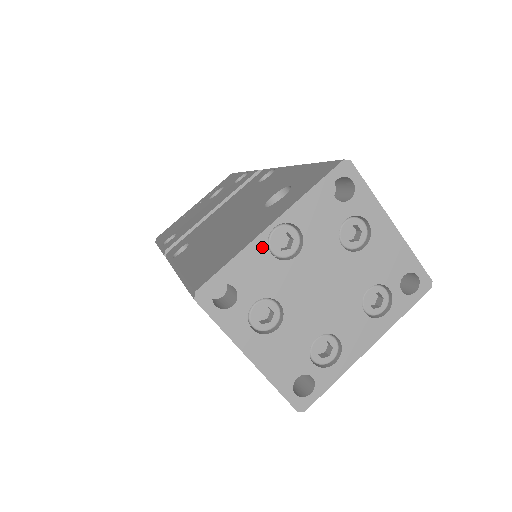
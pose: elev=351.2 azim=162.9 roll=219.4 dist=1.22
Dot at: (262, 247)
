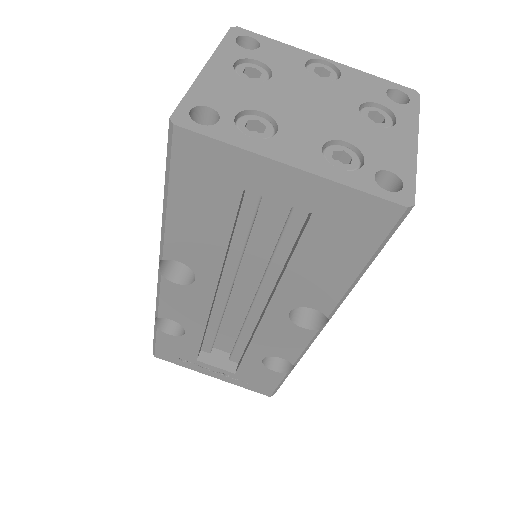
Dot at: (305, 57)
